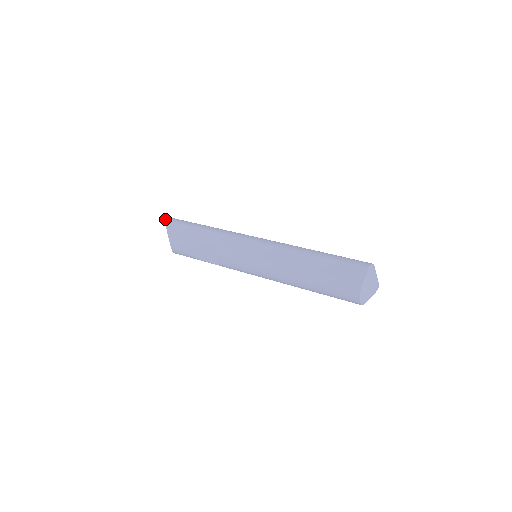
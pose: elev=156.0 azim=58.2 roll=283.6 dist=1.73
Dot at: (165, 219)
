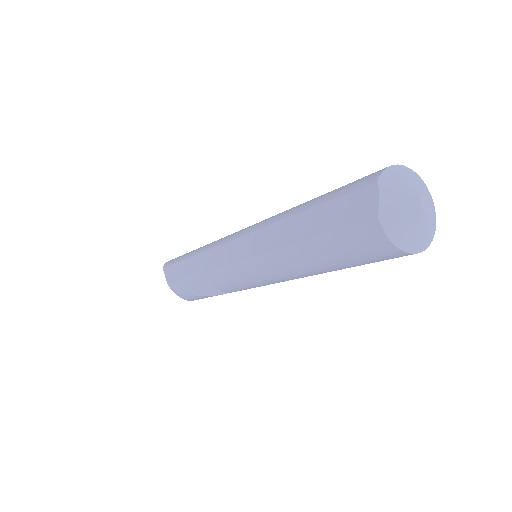
Dot at: (163, 266)
